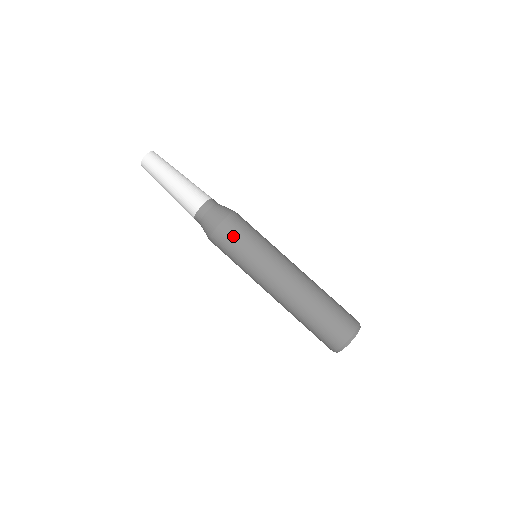
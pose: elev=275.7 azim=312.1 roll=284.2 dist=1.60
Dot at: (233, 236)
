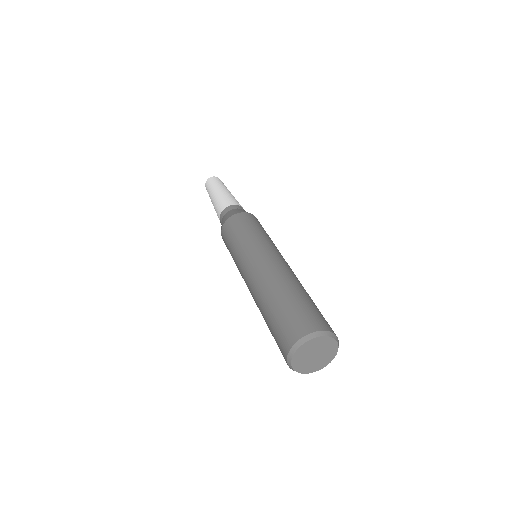
Dot at: (233, 229)
